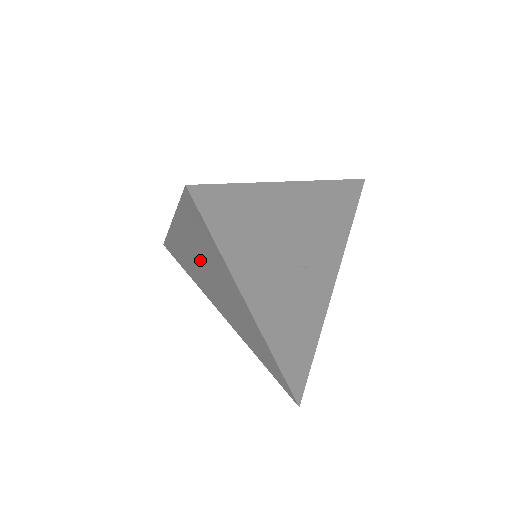
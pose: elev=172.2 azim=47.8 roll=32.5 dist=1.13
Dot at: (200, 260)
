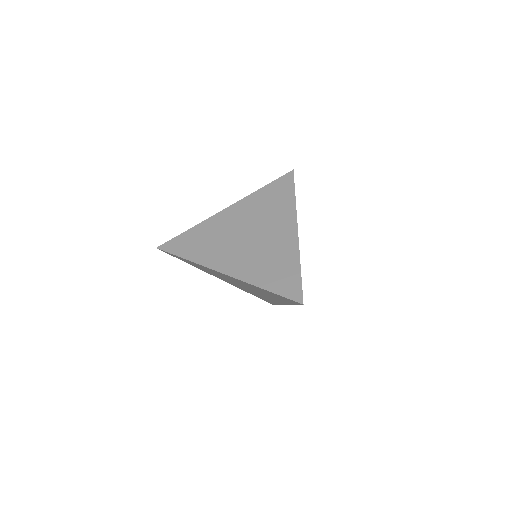
Dot at: (248, 220)
